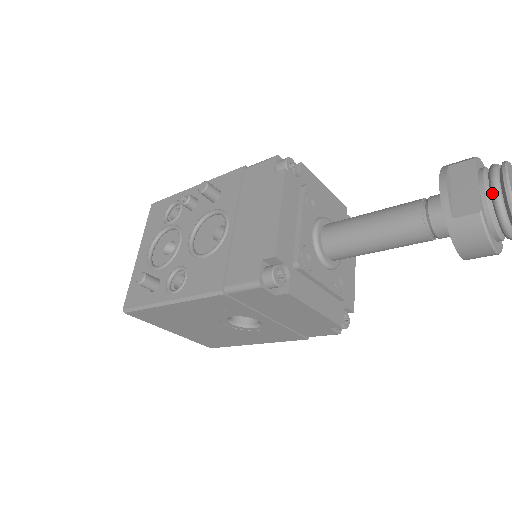
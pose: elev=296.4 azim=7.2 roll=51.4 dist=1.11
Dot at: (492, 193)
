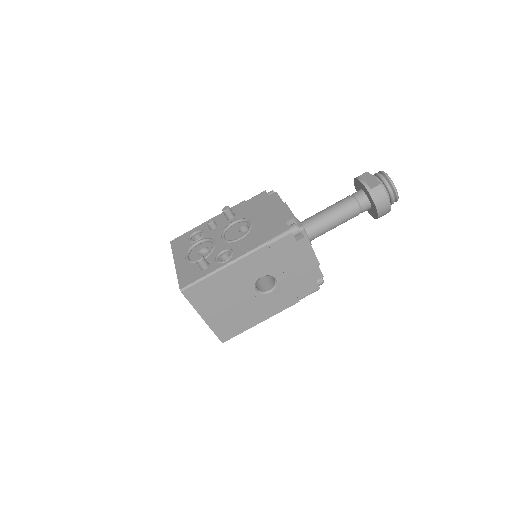
Dot at: (382, 178)
